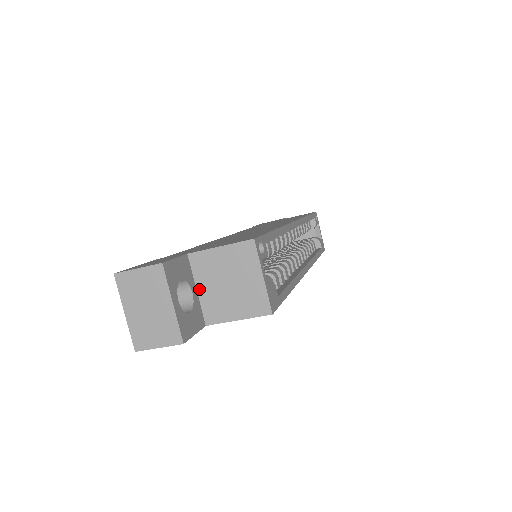
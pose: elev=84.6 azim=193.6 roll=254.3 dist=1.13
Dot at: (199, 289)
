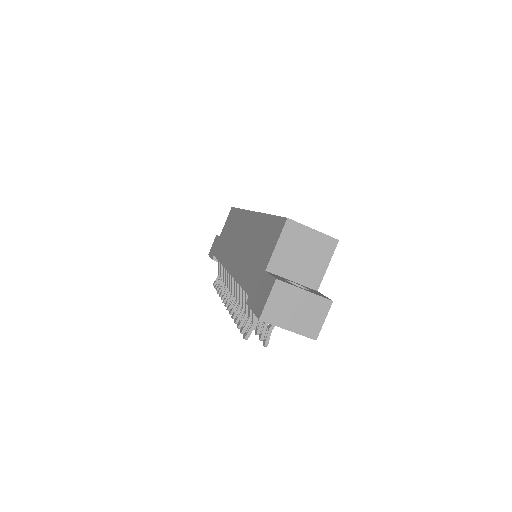
Dot at: (292, 279)
